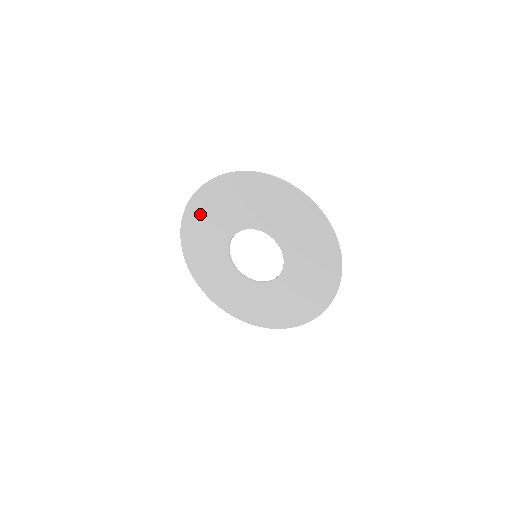
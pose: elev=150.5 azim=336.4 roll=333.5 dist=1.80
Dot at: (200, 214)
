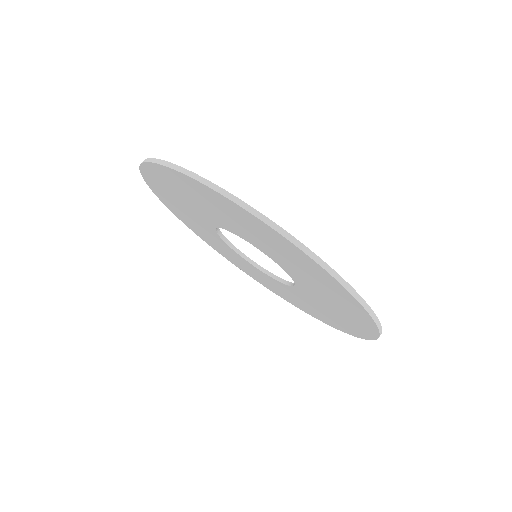
Dot at: (233, 212)
